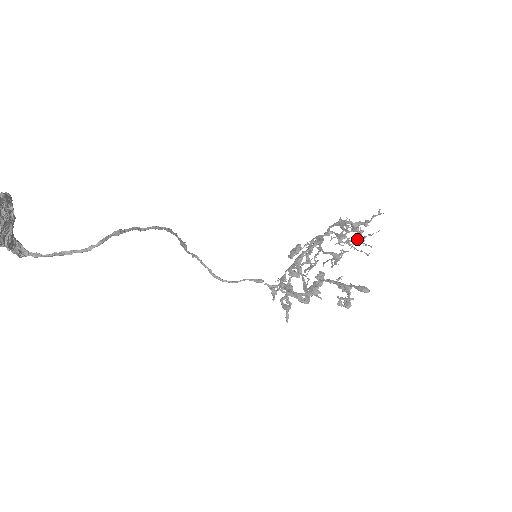
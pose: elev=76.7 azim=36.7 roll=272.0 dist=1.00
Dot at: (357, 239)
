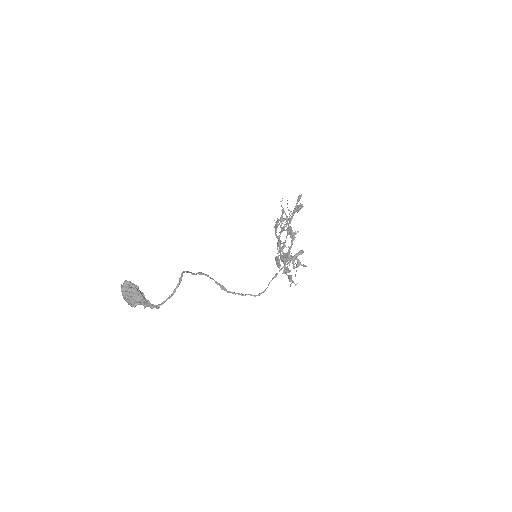
Dot at: (289, 220)
